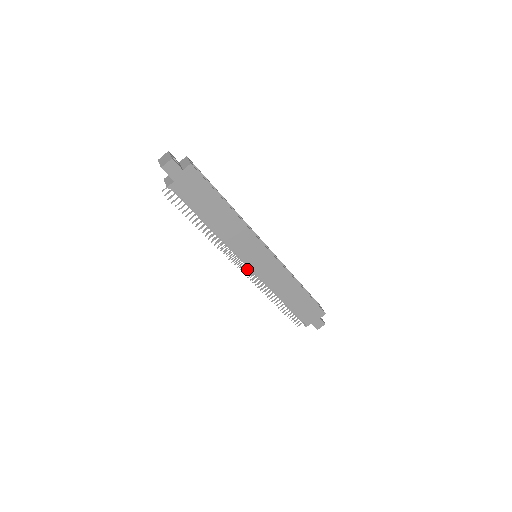
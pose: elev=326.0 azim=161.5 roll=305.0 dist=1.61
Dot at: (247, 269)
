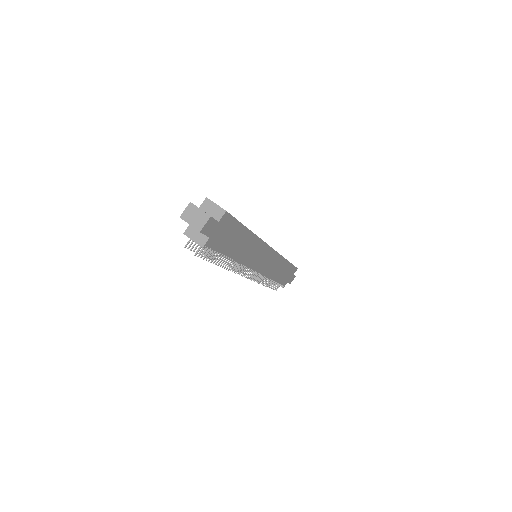
Dot at: occluded
